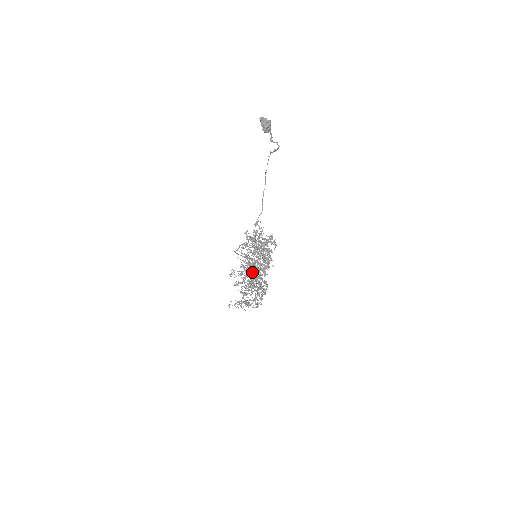
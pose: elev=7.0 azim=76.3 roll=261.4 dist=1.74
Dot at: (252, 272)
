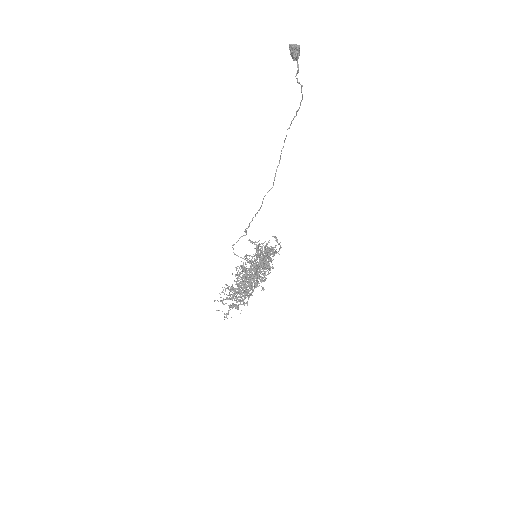
Dot at: occluded
